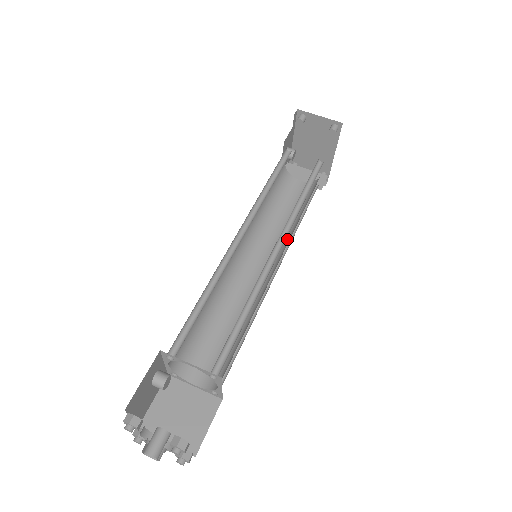
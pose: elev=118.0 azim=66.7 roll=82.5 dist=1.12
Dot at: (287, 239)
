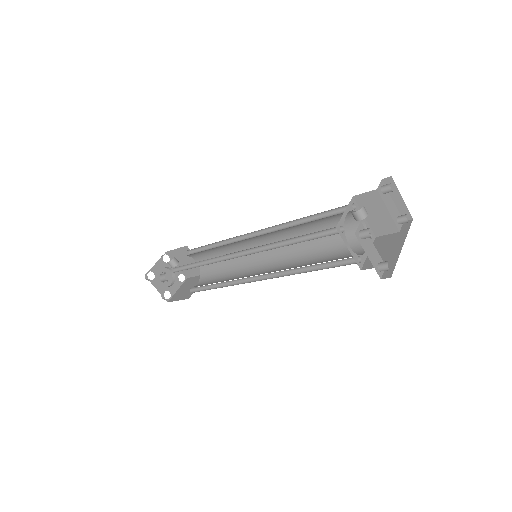
Dot at: (295, 255)
